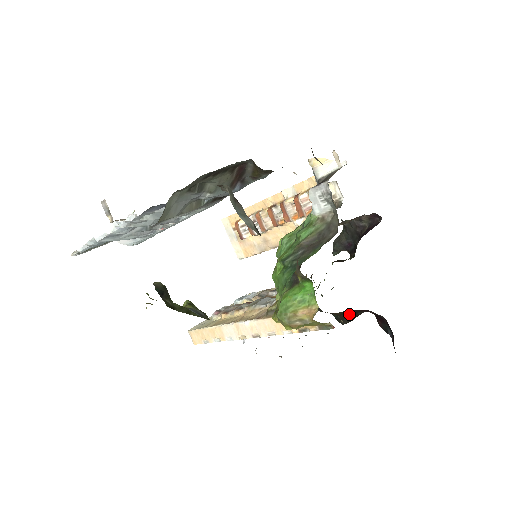
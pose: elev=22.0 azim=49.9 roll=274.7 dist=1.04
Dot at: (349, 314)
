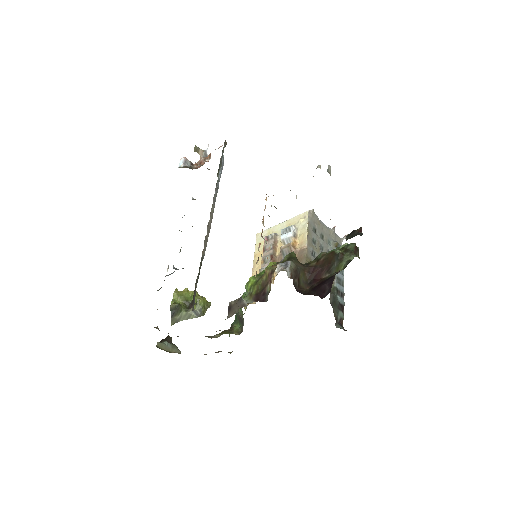
Dot at: occluded
